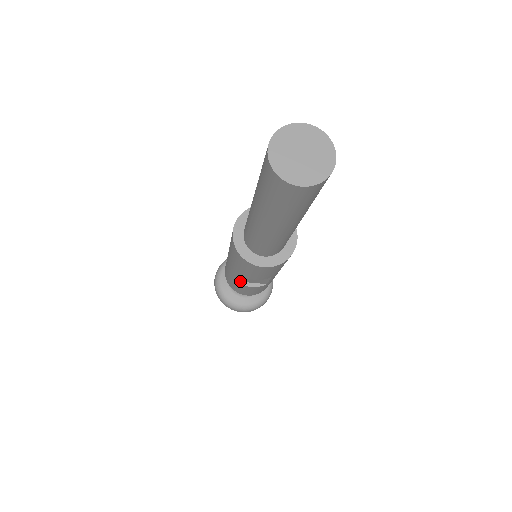
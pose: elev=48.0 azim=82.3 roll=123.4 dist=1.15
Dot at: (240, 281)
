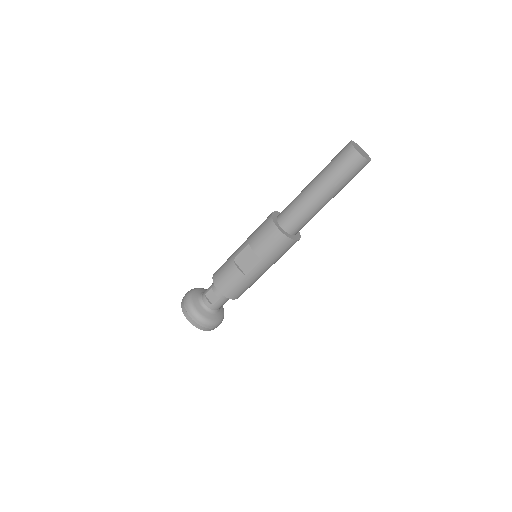
Dot at: (235, 261)
